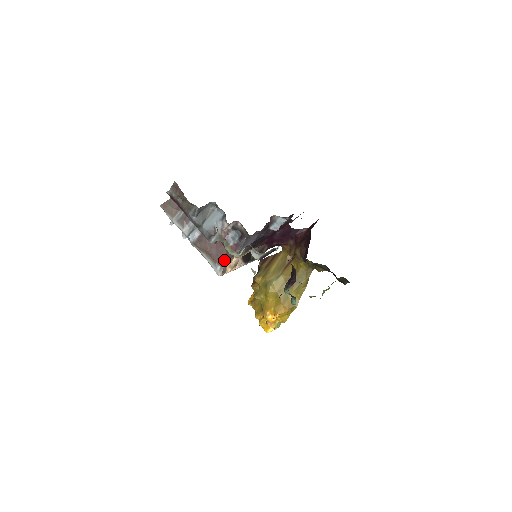
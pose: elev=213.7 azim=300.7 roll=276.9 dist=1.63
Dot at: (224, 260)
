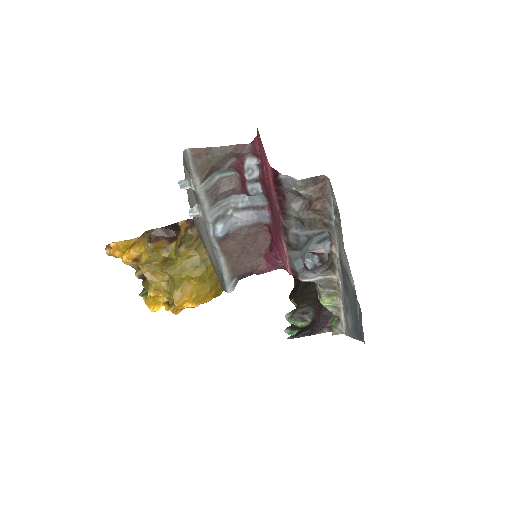
Dot at: (249, 273)
